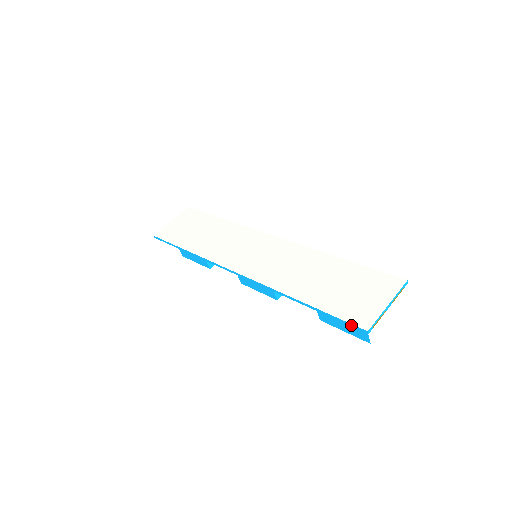
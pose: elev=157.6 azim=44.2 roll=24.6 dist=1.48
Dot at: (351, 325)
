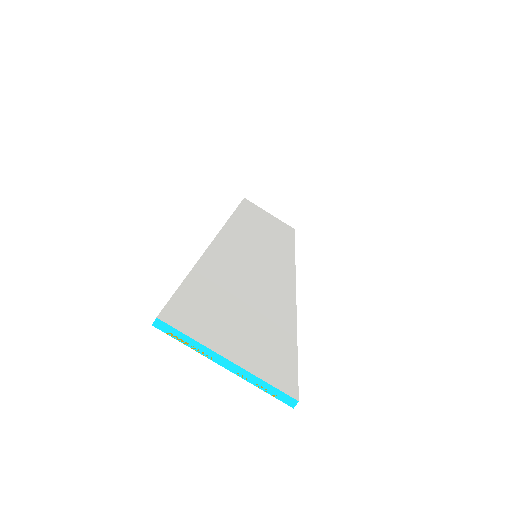
Dot at: (166, 305)
